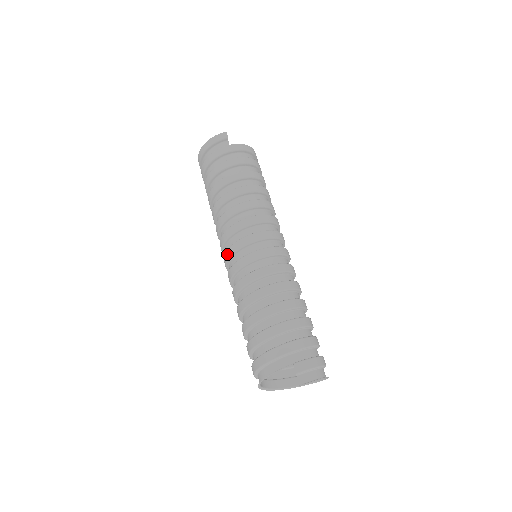
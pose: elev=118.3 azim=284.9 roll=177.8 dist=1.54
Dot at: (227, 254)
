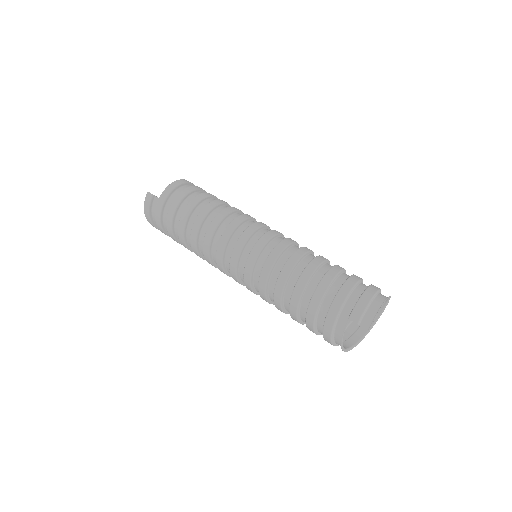
Dot at: (234, 279)
